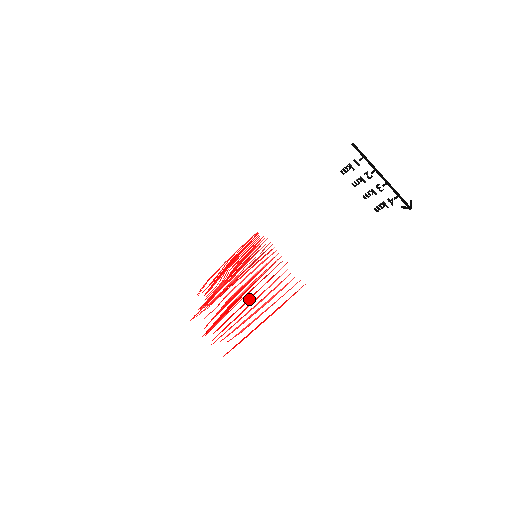
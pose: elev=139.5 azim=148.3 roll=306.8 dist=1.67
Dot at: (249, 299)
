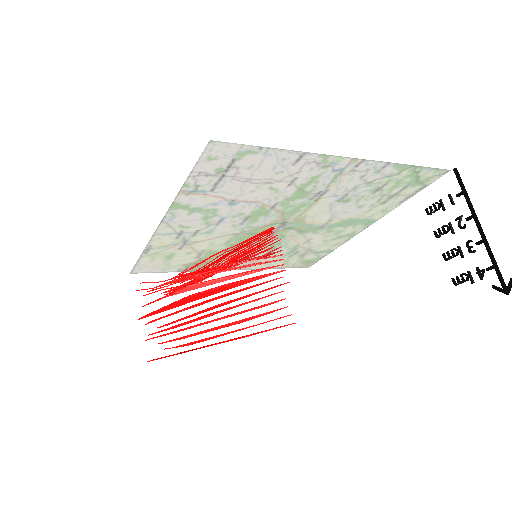
Dot at: (218, 306)
